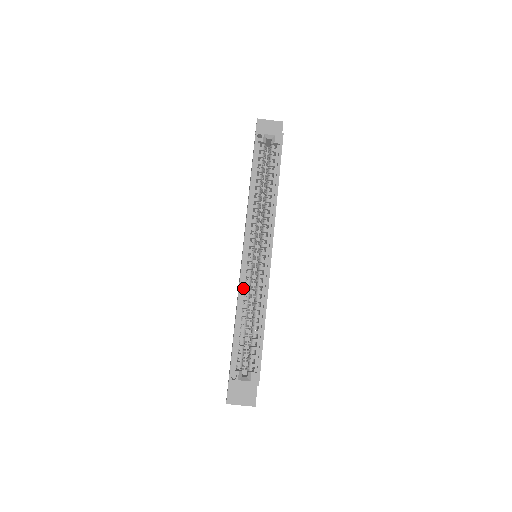
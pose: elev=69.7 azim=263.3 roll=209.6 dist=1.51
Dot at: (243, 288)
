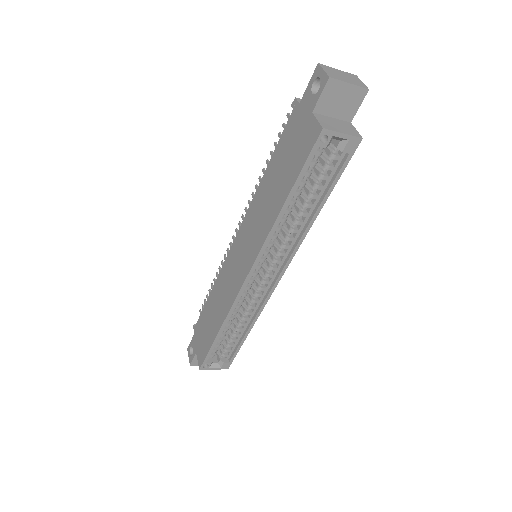
Dot at: (235, 305)
